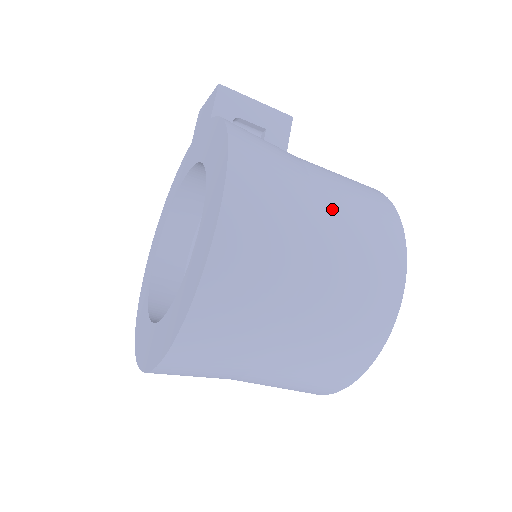
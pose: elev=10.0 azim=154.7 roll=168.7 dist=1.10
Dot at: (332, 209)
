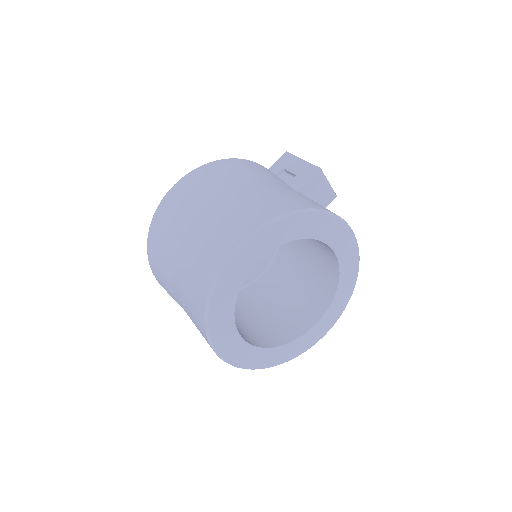
Dot at: (233, 196)
